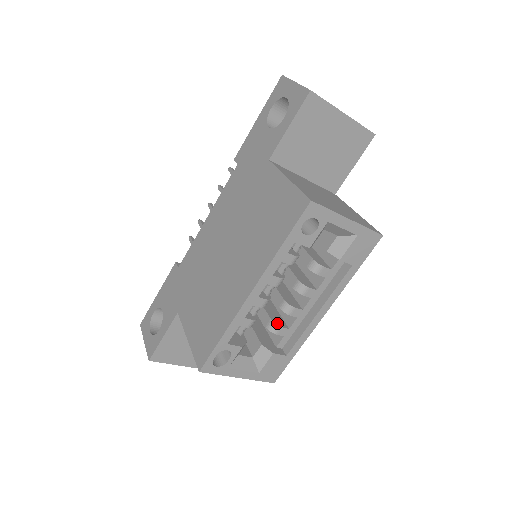
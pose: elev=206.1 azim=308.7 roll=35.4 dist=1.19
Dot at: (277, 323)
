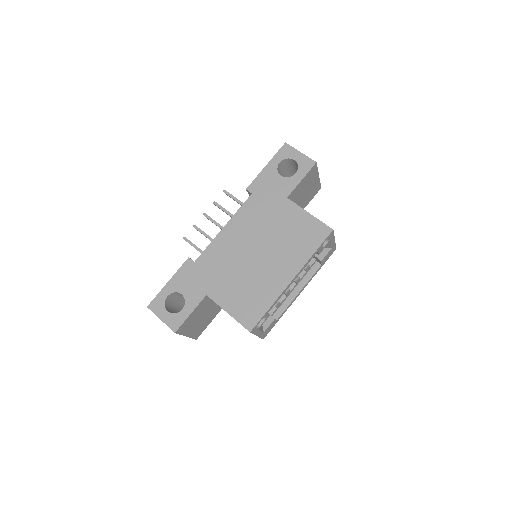
Dot at: occluded
